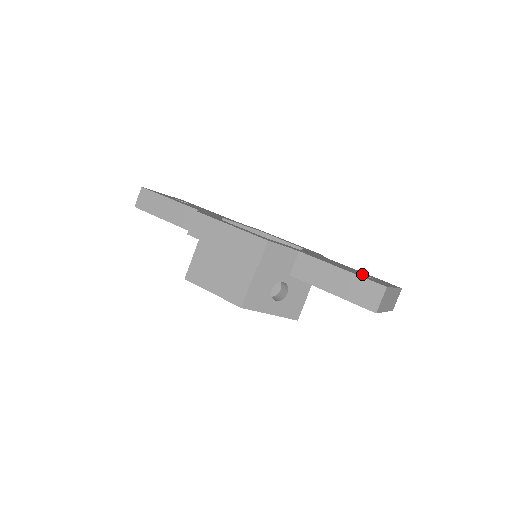
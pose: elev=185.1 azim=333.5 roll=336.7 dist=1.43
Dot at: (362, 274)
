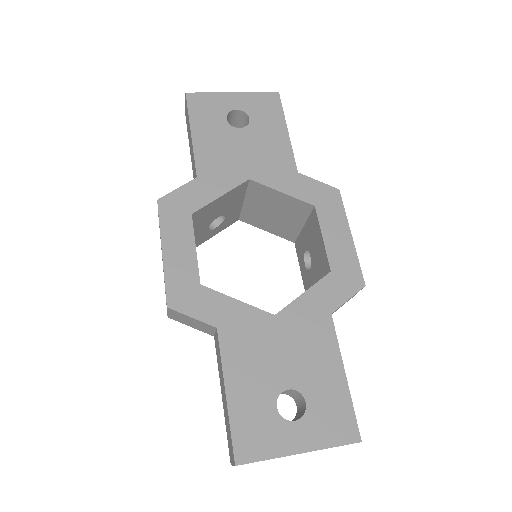
Dot at: (301, 394)
